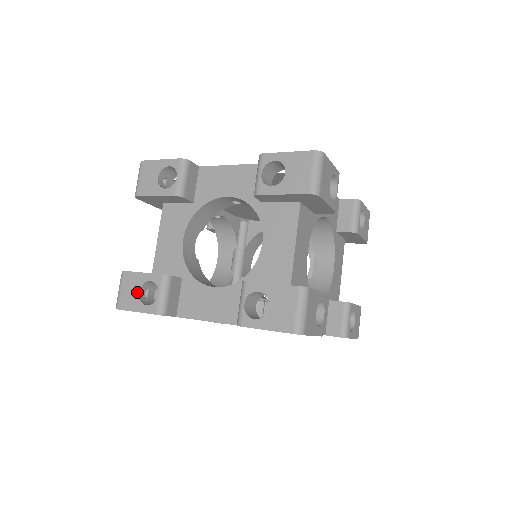
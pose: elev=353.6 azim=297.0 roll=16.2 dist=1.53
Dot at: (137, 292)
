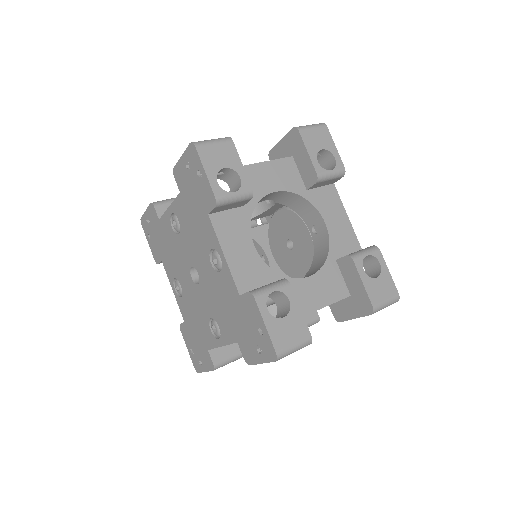
Dot at: occluded
